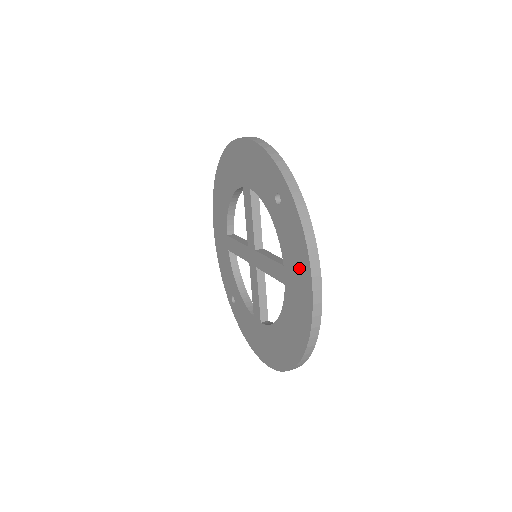
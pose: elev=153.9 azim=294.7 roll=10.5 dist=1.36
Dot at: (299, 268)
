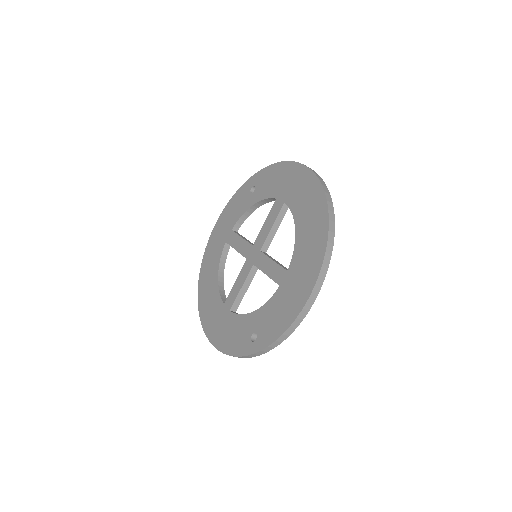
Dot at: (285, 176)
